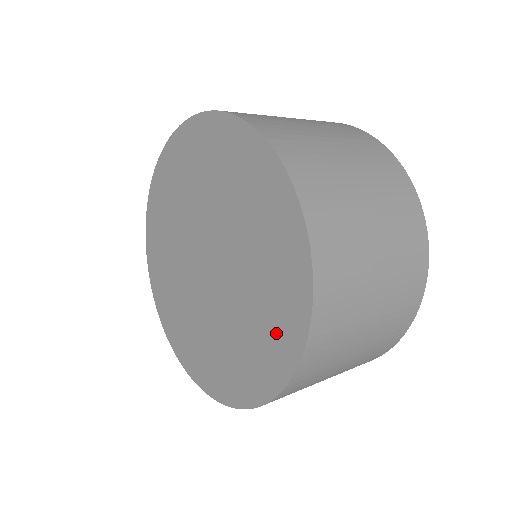
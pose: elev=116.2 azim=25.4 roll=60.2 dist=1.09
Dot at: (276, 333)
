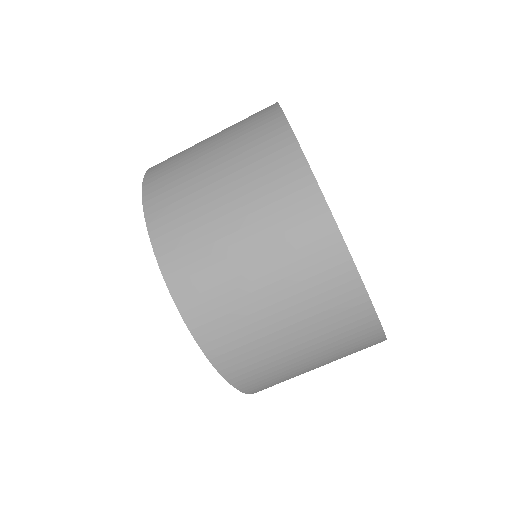
Dot at: occluded
